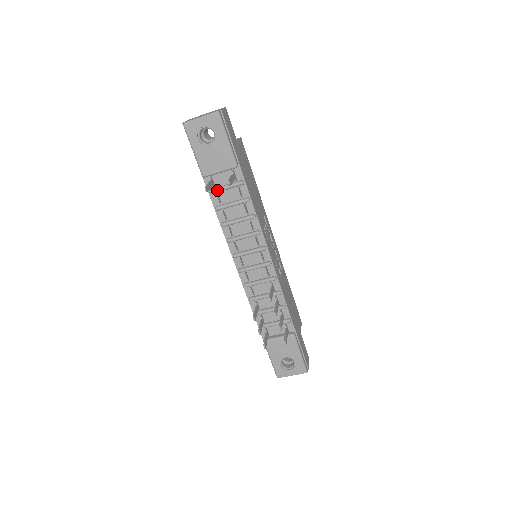
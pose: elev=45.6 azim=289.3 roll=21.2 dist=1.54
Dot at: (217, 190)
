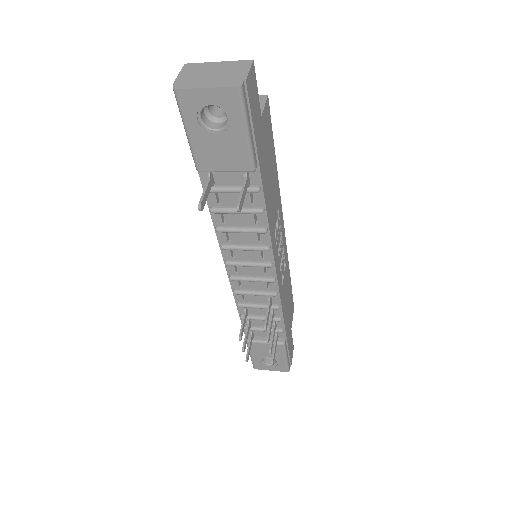
Dot at: (217, 191)
